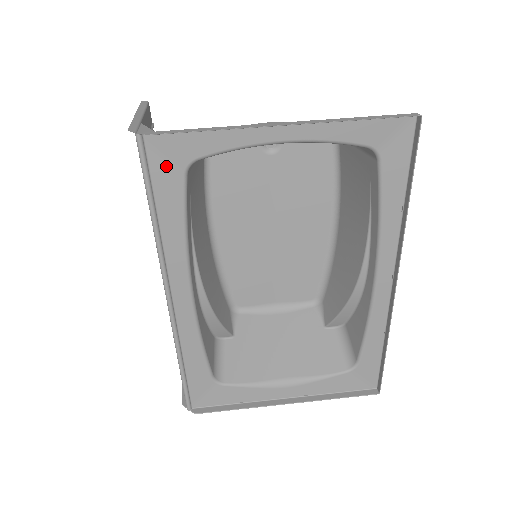
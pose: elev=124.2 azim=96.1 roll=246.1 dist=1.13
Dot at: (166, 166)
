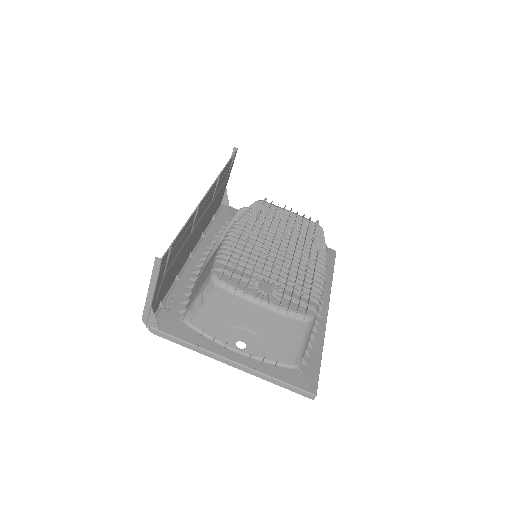
Dot at: (170, 316)
